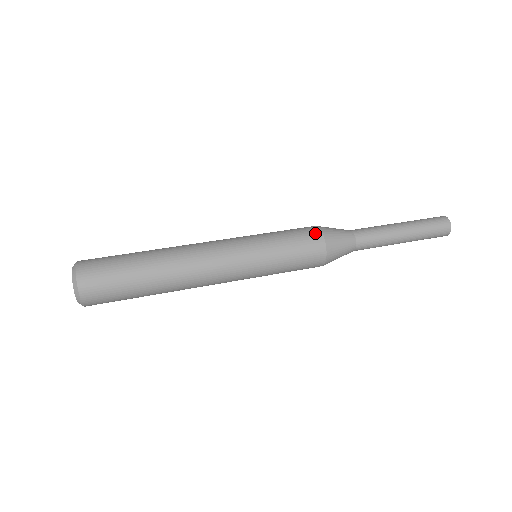
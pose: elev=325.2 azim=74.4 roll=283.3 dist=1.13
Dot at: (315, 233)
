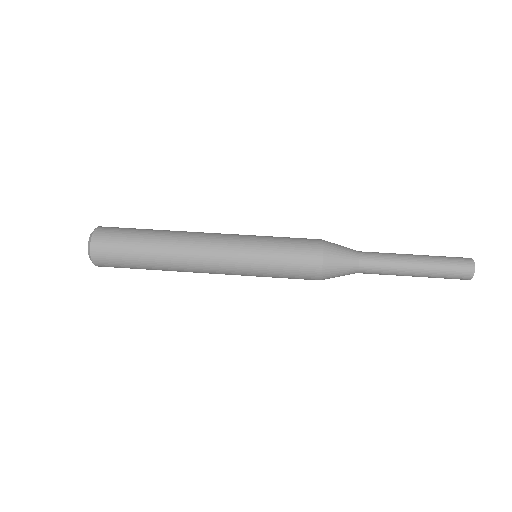
Dot at: (315, 247)
